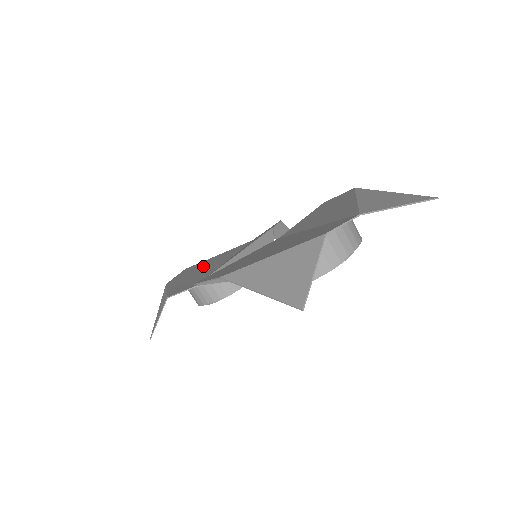
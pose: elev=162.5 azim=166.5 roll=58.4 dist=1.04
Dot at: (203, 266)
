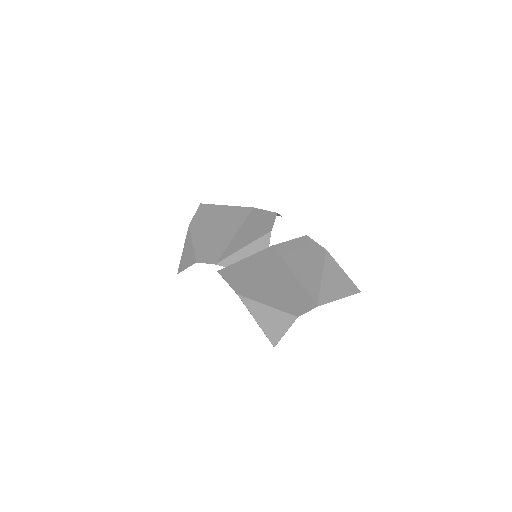
Dot at: (217, 221)
